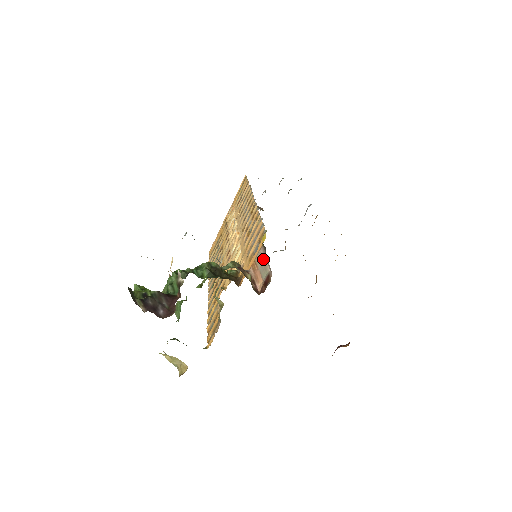
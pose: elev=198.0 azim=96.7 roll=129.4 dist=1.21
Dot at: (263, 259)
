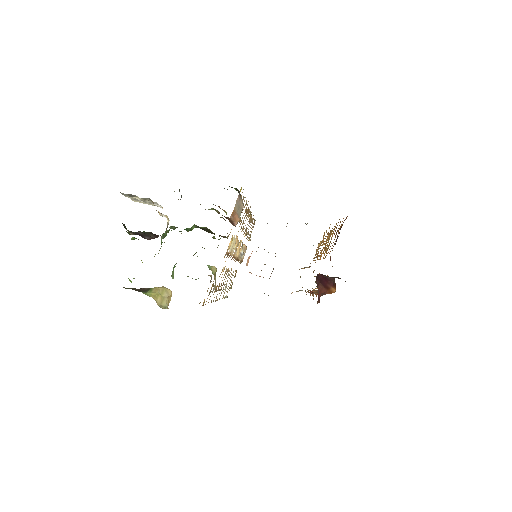
Dot at: (239, 203)
